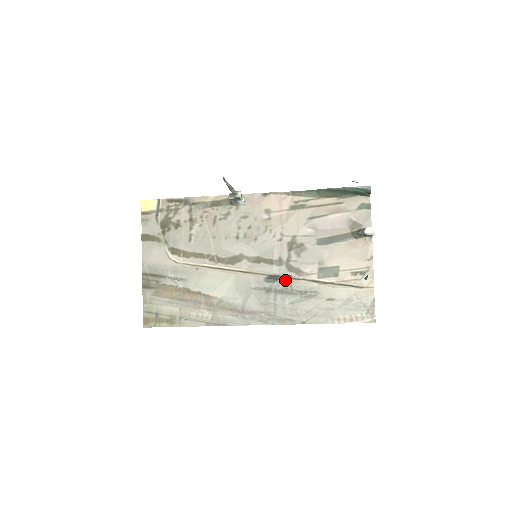
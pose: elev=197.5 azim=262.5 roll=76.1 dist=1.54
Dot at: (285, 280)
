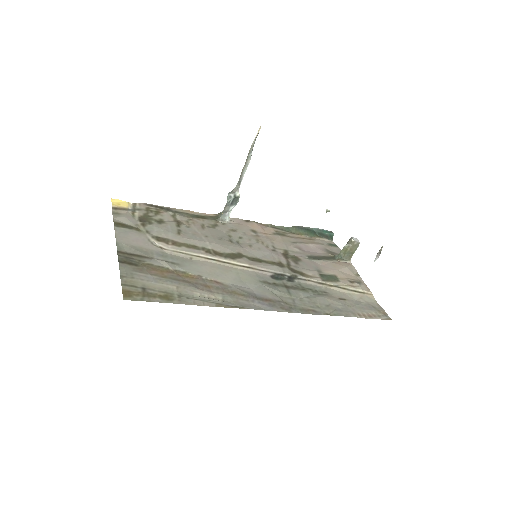
Dot at: (292, 279)
